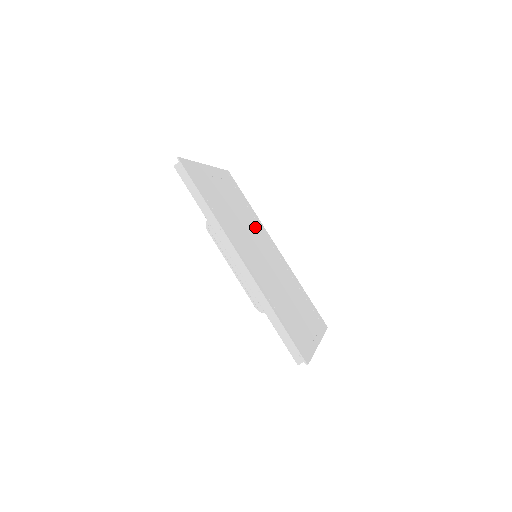
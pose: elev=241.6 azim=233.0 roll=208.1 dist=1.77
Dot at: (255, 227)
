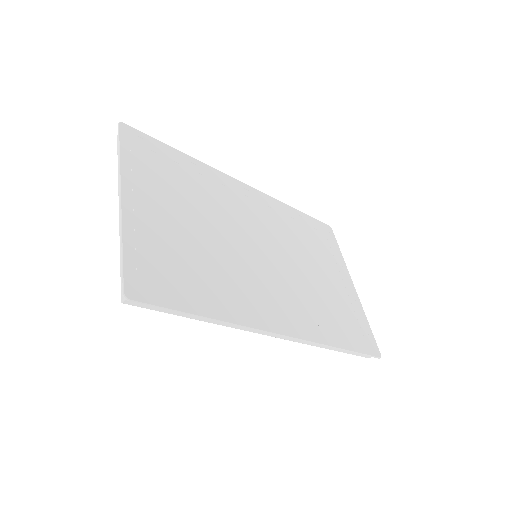
Dot at: (222, 203)
